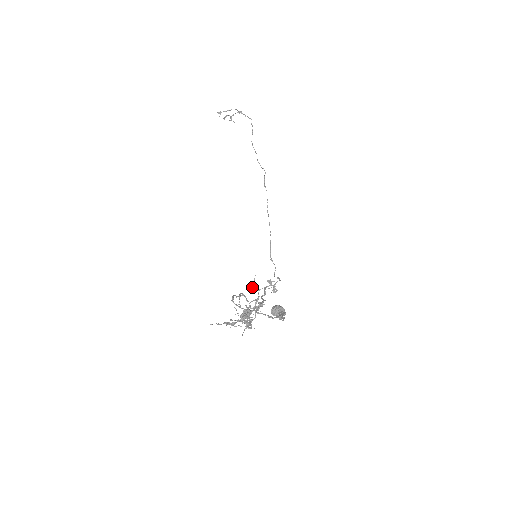
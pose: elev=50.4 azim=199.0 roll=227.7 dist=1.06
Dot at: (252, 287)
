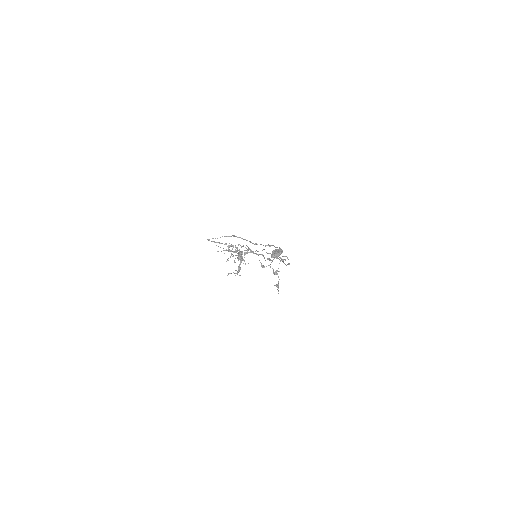
Dot at: (263, 267)
